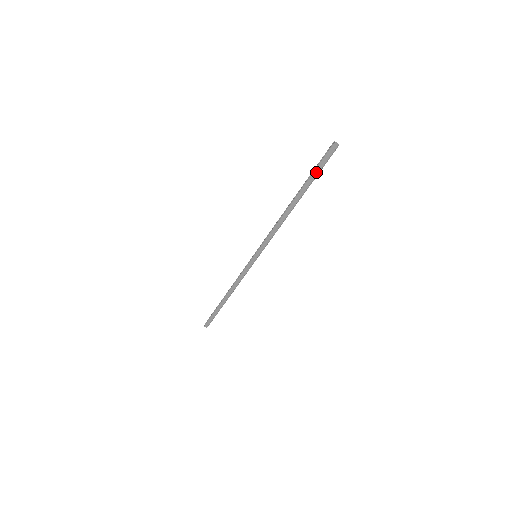
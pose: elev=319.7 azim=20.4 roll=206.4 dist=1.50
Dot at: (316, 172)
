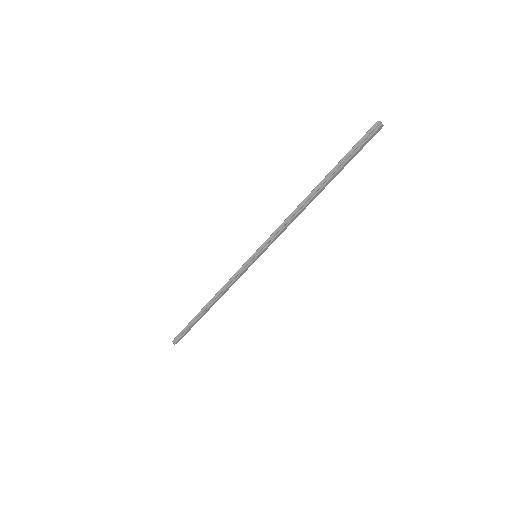
Dot at: (353, 157)
